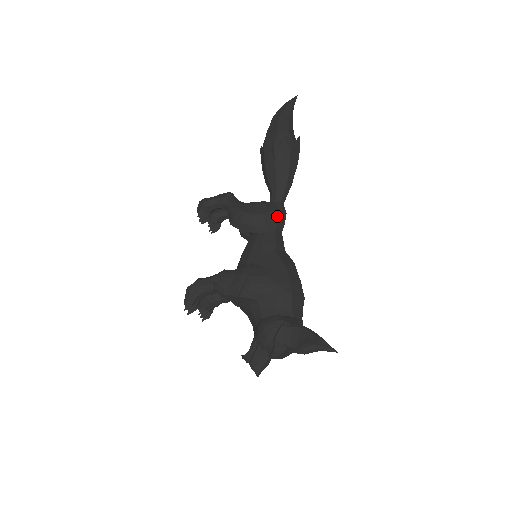
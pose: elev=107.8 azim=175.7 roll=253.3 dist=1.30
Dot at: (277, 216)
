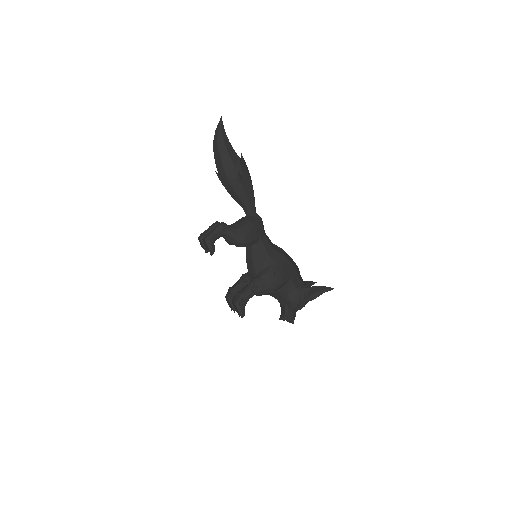
Dot at: (261, 225)
